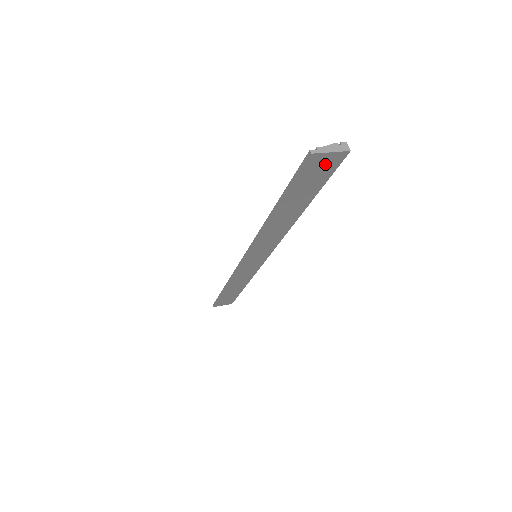
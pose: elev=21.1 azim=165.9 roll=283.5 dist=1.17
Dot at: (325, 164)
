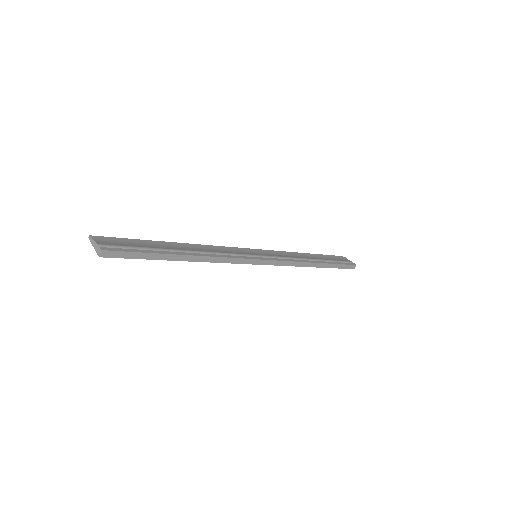
Dot at: occluded
